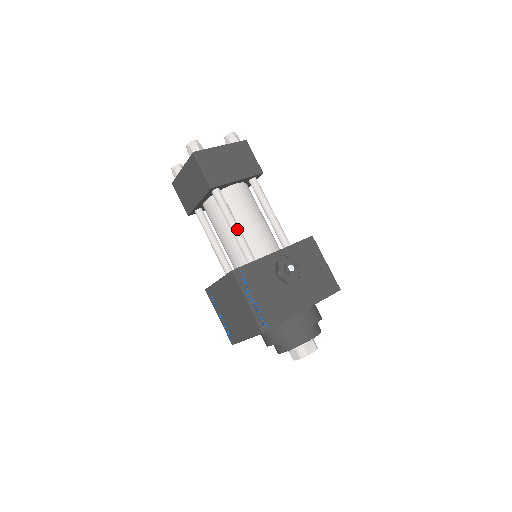
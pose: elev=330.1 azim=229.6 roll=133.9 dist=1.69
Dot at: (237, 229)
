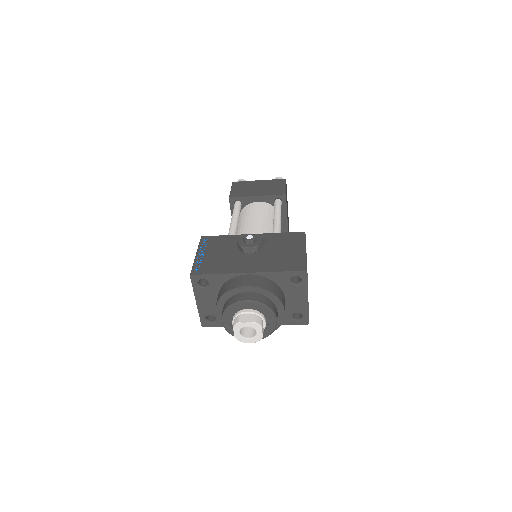
Dot at: (233, 221)
